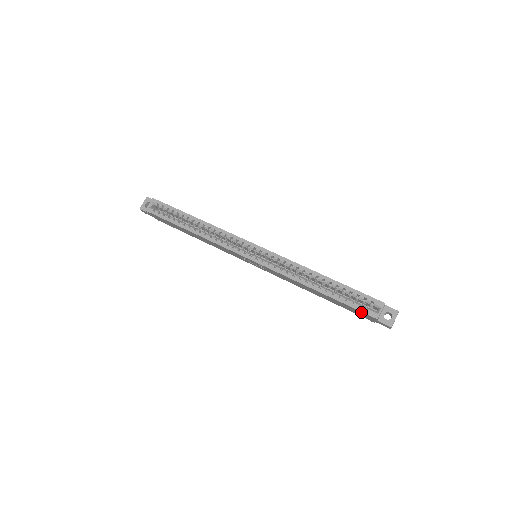
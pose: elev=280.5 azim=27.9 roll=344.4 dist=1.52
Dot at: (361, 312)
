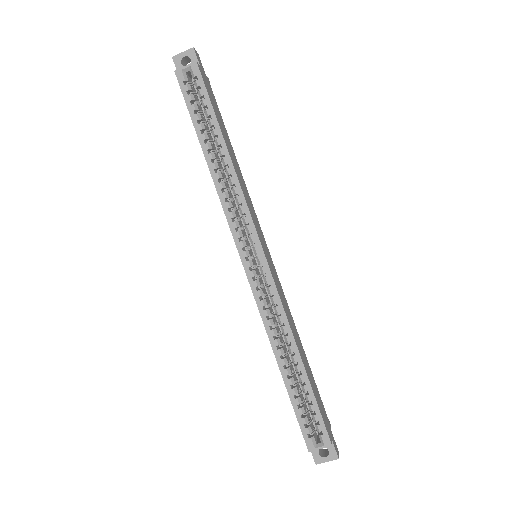
Dot at: (301, 428)
